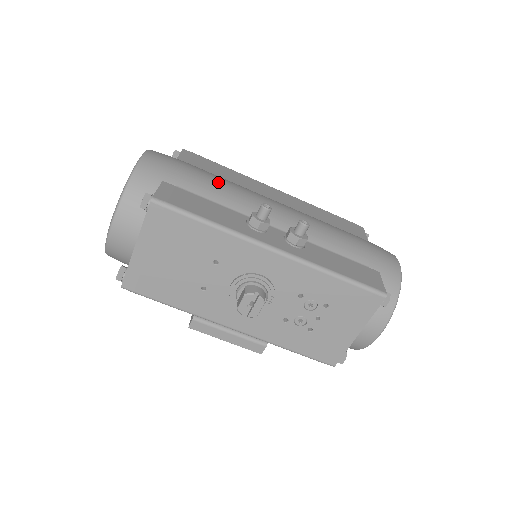
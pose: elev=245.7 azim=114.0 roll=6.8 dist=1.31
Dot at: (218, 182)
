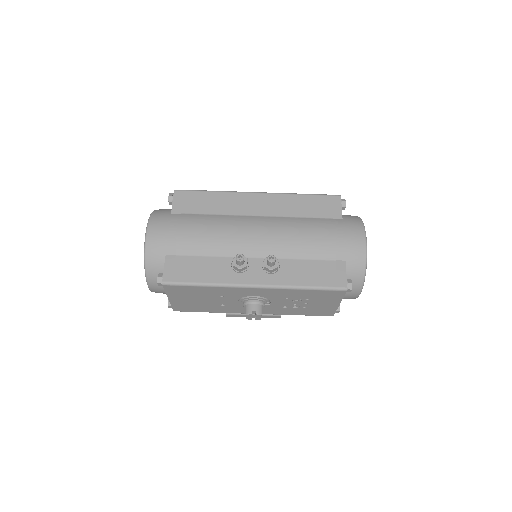
Dot at: (204, 233)
